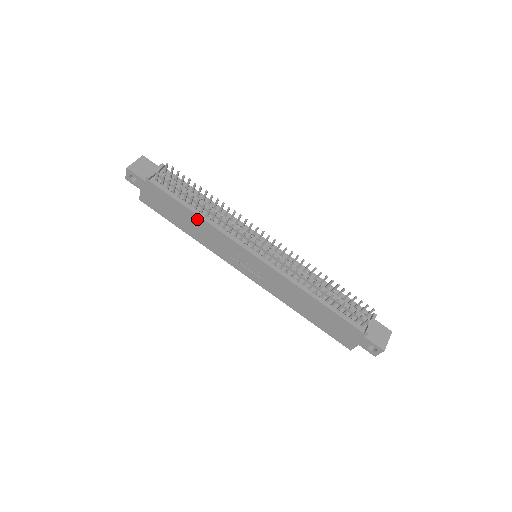
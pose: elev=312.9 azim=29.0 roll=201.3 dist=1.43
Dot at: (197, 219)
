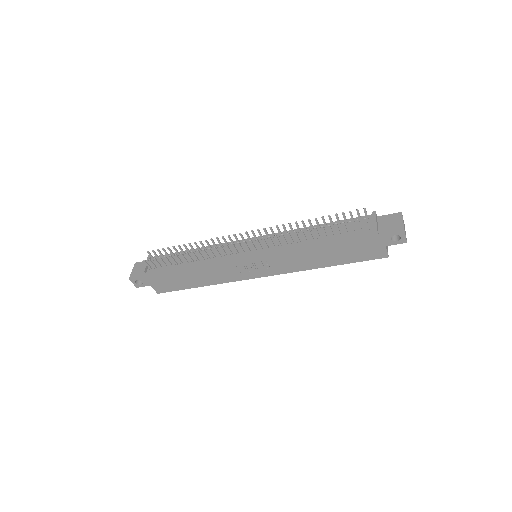
Dot at: (194, 268)
